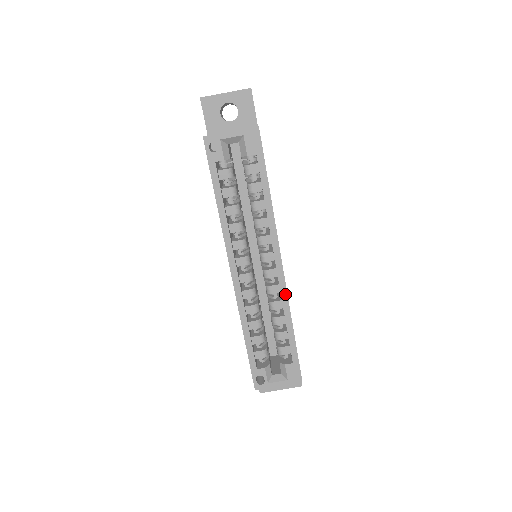
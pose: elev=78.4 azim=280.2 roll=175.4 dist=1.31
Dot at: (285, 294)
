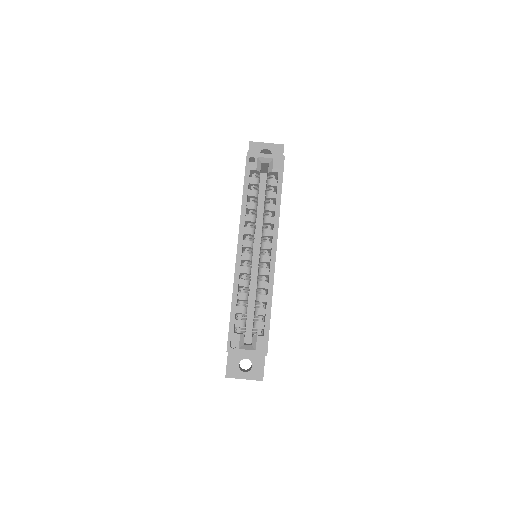
Dot at: (272, 275)
